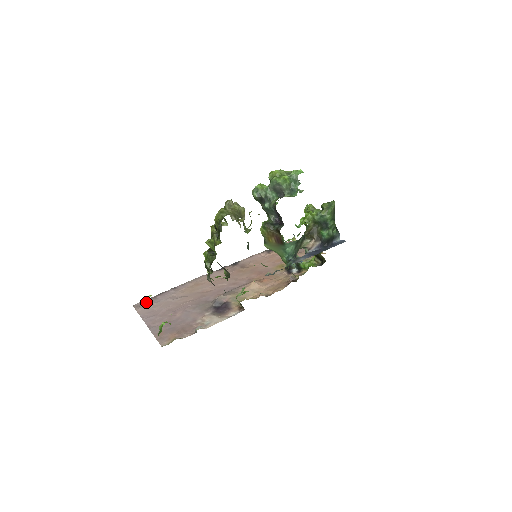
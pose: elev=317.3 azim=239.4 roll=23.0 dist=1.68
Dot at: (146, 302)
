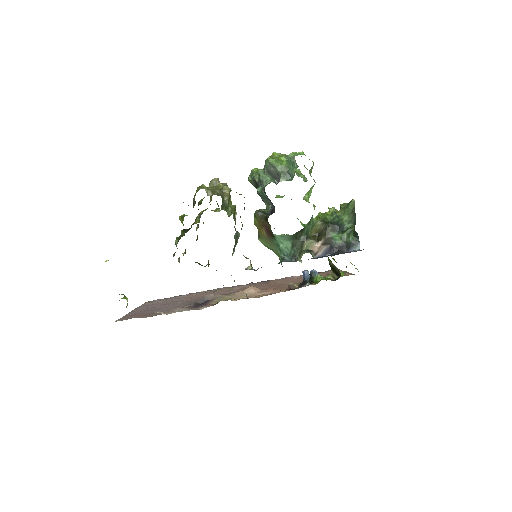
Dot at: (158, 300)
